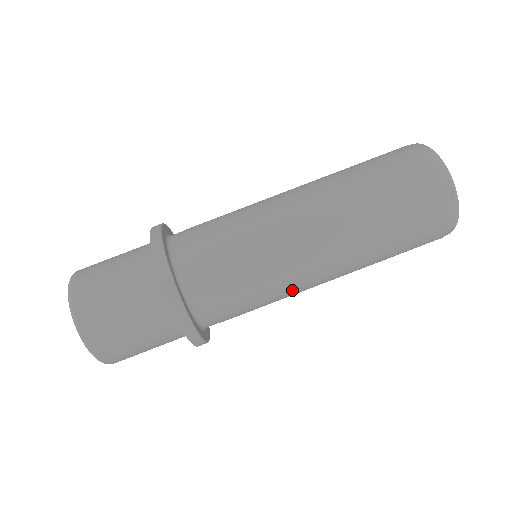
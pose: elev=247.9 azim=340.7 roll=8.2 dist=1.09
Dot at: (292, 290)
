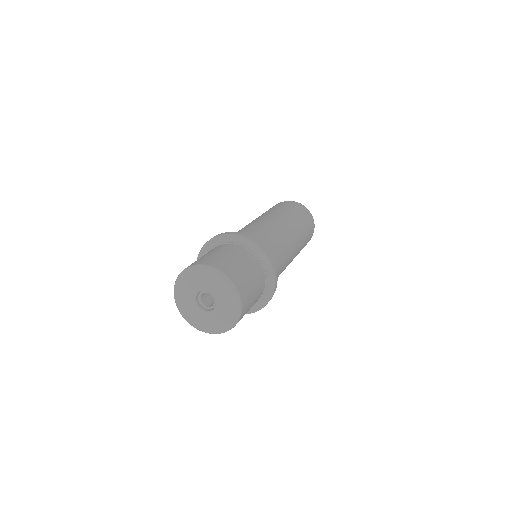
Dot at: (288, 261)
